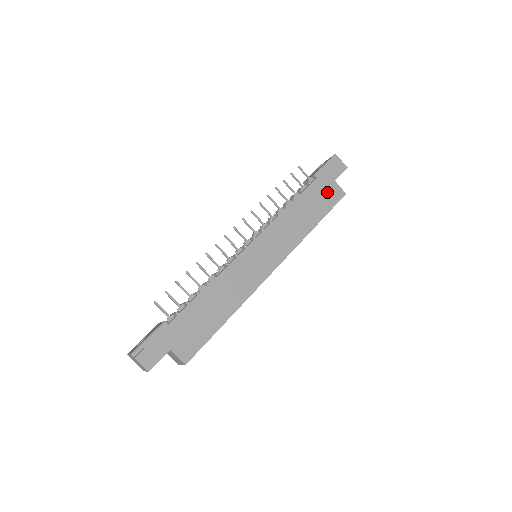
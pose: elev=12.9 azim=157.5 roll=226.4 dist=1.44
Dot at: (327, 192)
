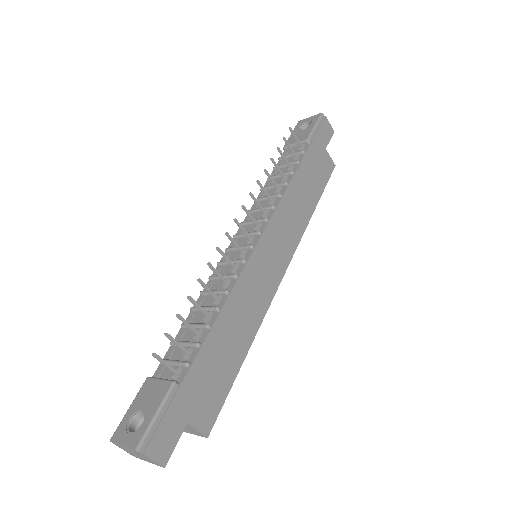
Dot at: (320, 164)
